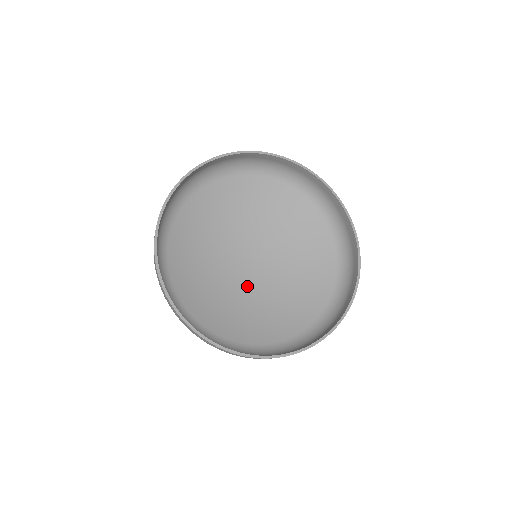
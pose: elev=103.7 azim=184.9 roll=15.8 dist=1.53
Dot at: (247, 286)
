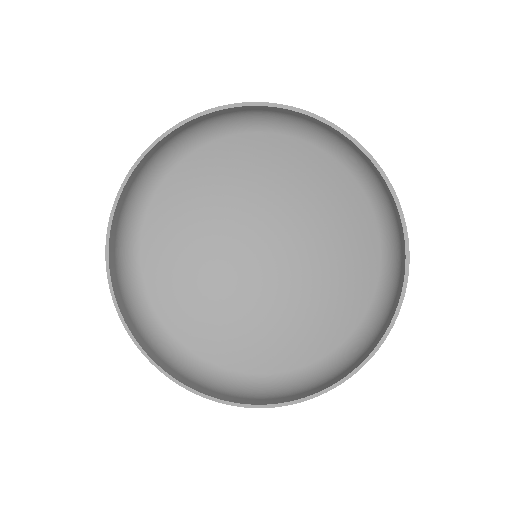
Dot at: (243, 286)
